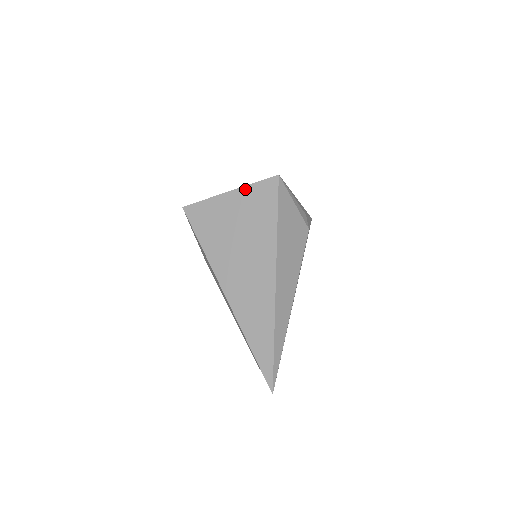
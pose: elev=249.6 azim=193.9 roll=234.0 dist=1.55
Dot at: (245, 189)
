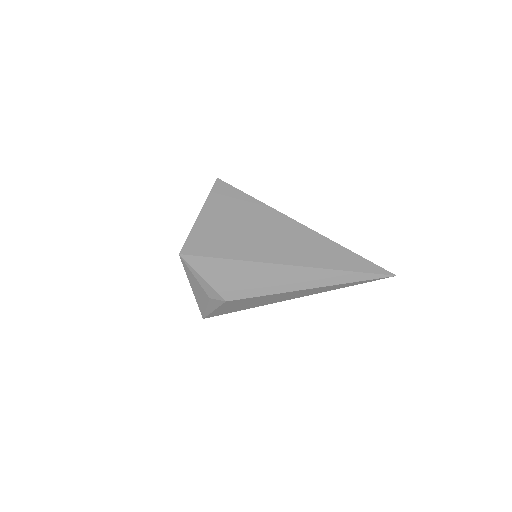
Dot at: (209, 202)
